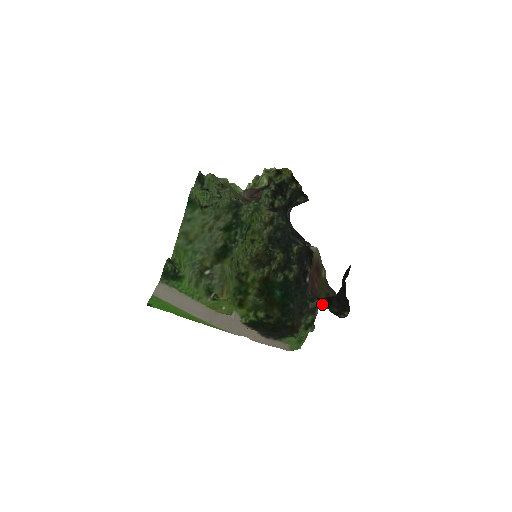
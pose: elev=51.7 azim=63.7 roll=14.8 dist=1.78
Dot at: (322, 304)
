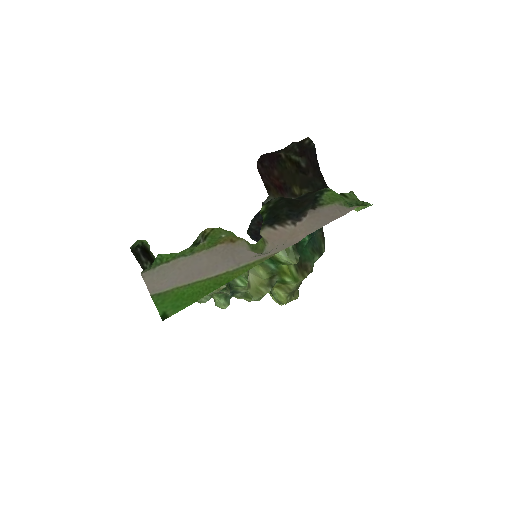
Dot at: (277, 153)
